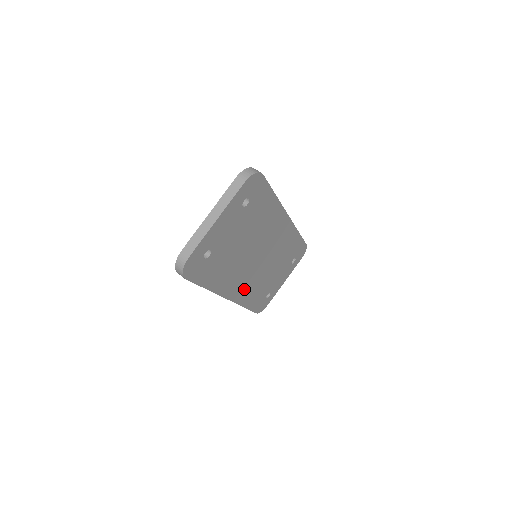
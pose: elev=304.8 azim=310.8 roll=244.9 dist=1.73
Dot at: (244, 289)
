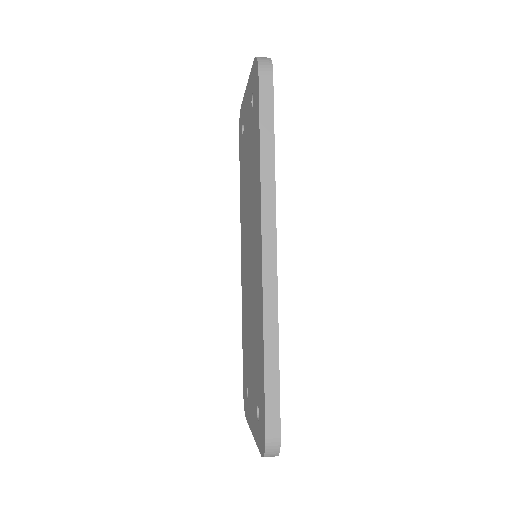
Dot at: occluded
